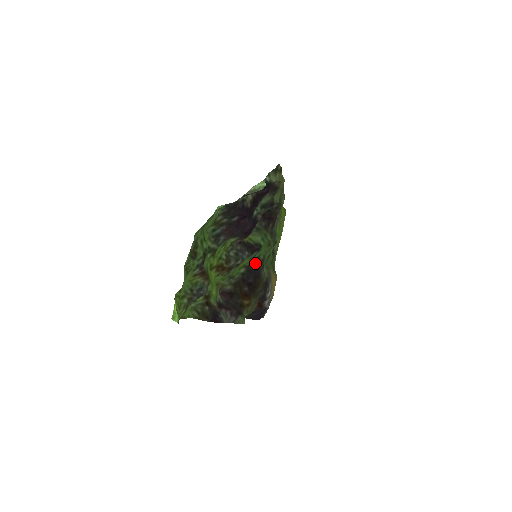
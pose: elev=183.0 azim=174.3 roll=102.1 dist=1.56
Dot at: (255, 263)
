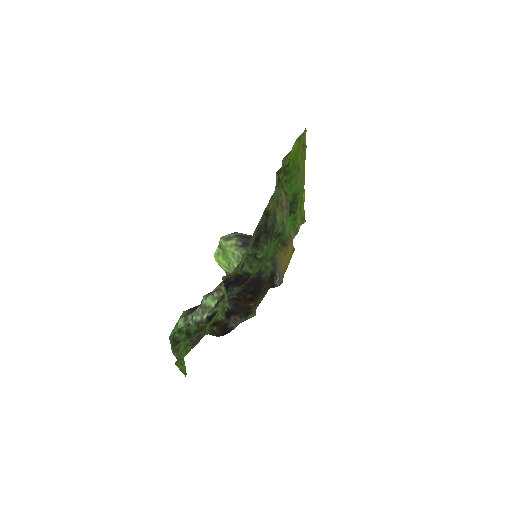
Dot at: (251, 279)
